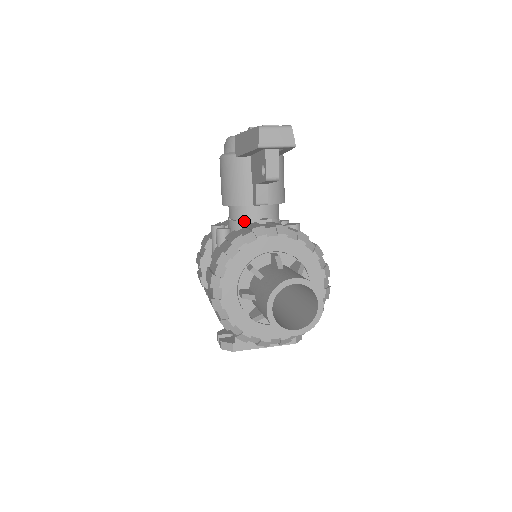
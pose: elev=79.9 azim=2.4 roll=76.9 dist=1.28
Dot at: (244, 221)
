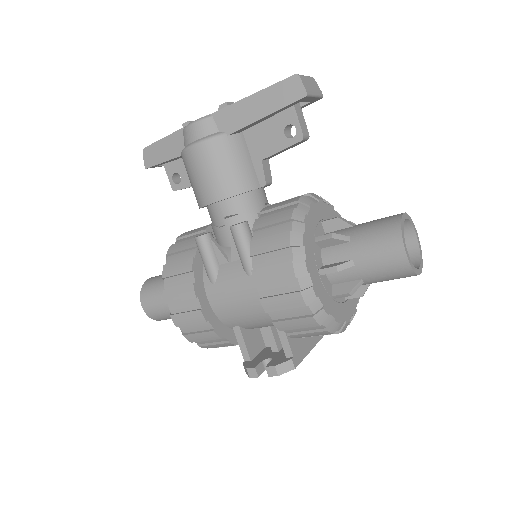
Dot at: (252, 210)
